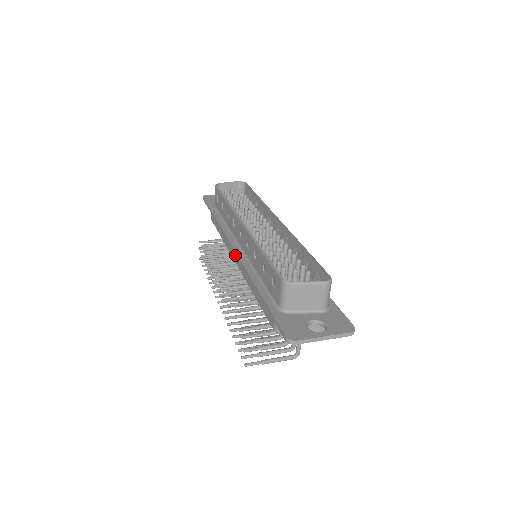
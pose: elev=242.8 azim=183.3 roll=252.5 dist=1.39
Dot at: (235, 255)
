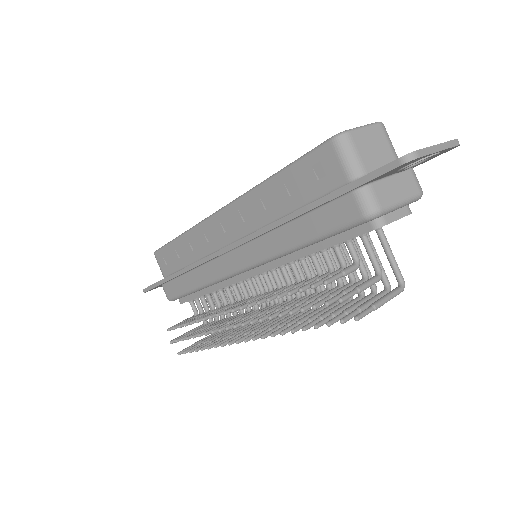
Dot at: (232, 260)
